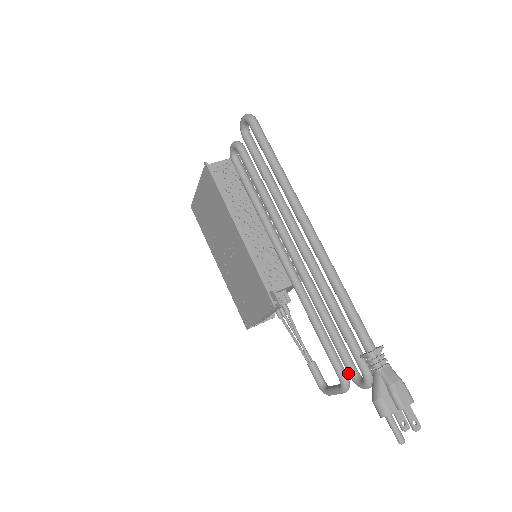
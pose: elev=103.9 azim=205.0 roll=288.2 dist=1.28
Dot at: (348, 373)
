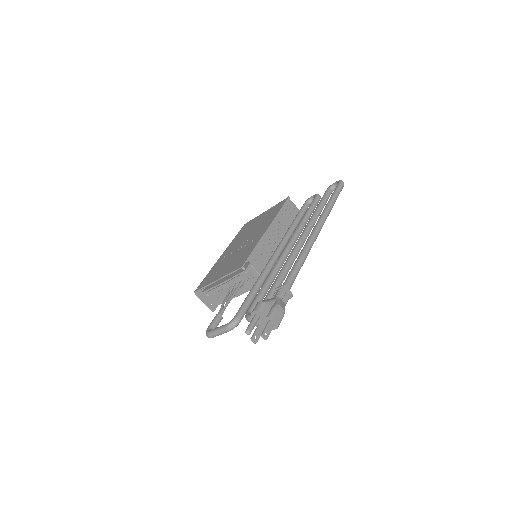
Dot at: (248, 309)
